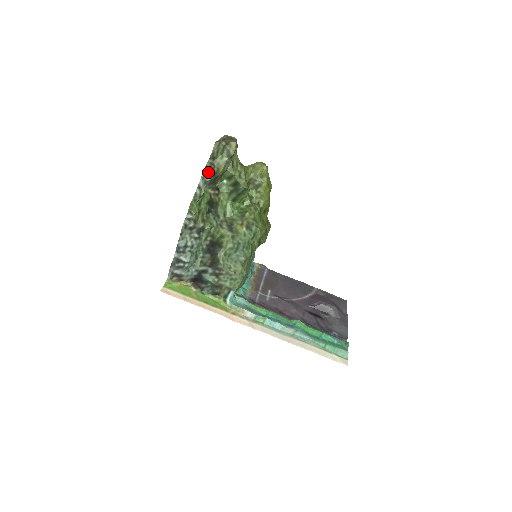
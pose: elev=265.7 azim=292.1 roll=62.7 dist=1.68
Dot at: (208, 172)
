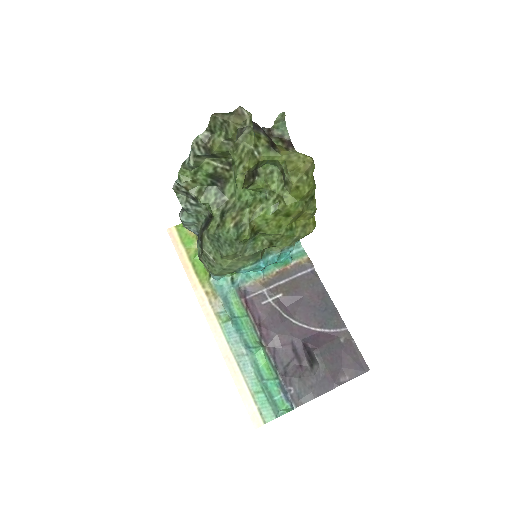
Dot at: (199, 145)
